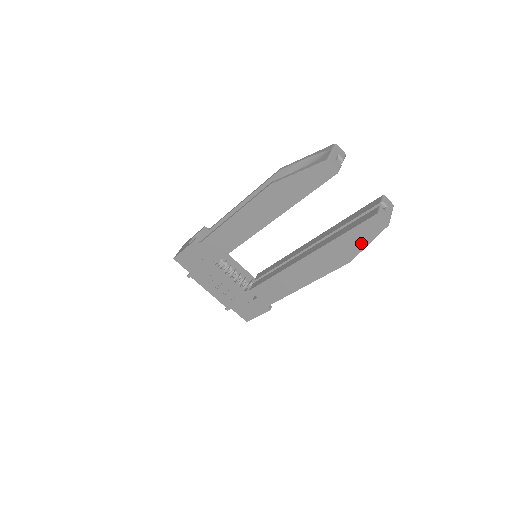
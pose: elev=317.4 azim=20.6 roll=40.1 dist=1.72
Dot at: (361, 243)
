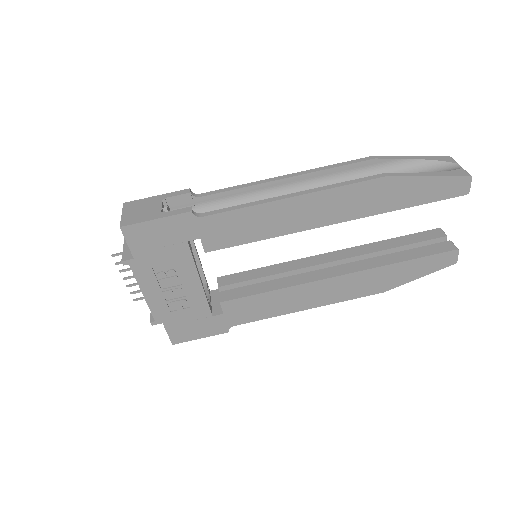
Dot at: (414, 275)
